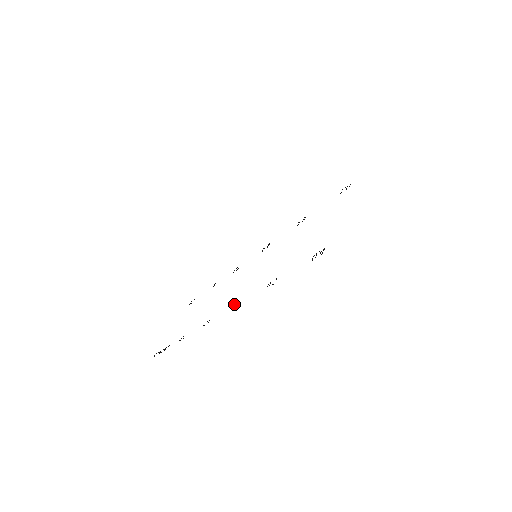
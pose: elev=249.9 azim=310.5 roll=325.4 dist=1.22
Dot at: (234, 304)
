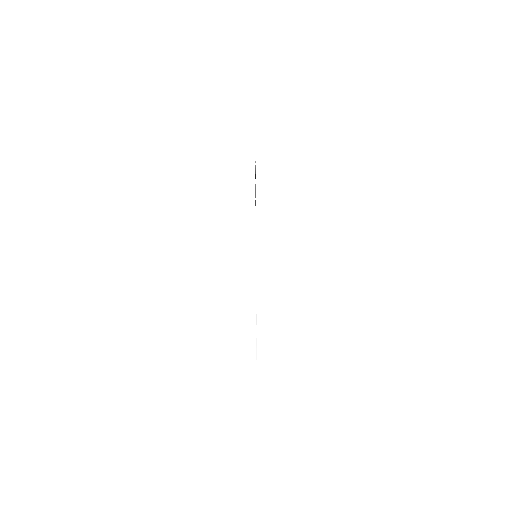
Dot at: occluded
